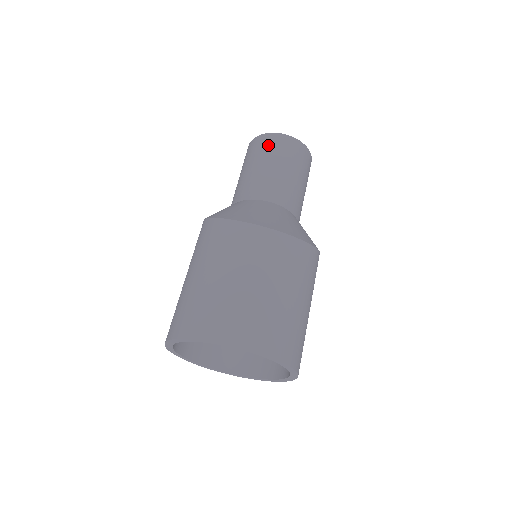
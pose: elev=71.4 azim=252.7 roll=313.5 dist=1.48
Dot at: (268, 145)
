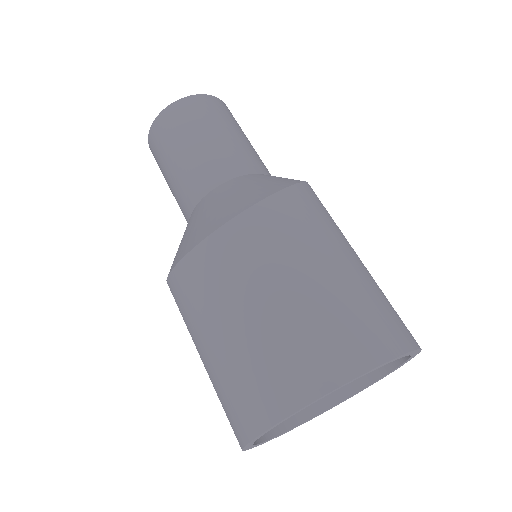
Dot at: (158, 143)
